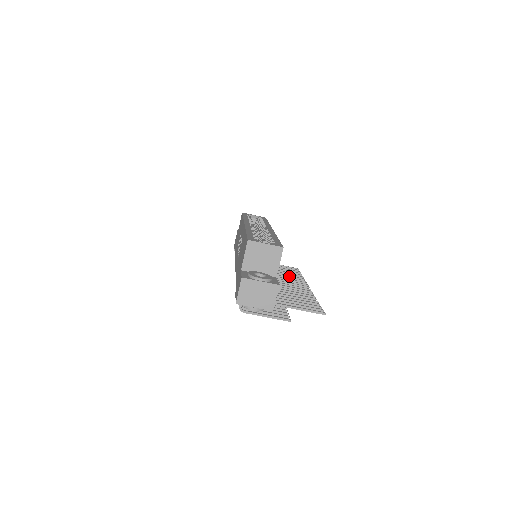
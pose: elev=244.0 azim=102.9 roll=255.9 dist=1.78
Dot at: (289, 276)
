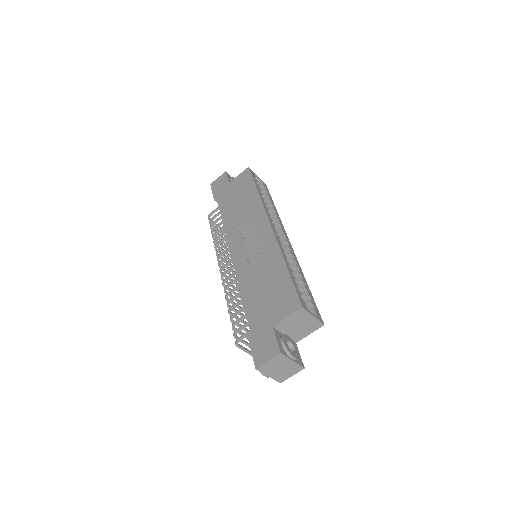
Dot at: occluded
